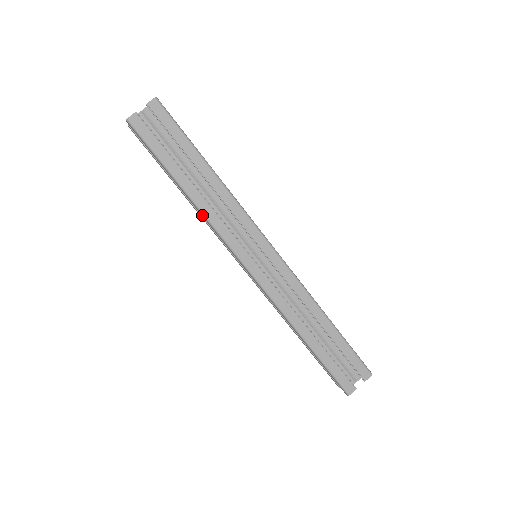
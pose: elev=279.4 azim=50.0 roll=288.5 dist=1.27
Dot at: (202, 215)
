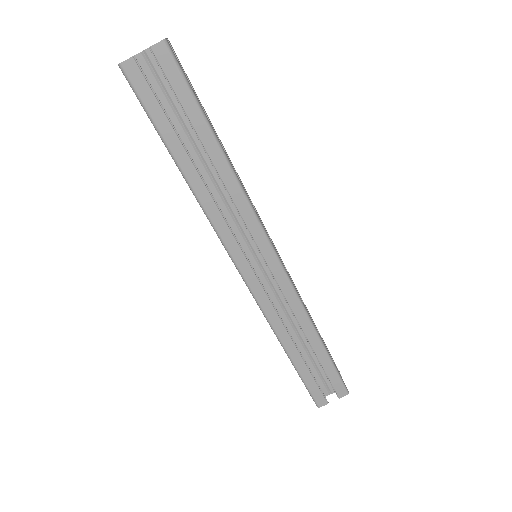
Dot at: (238, 188)
